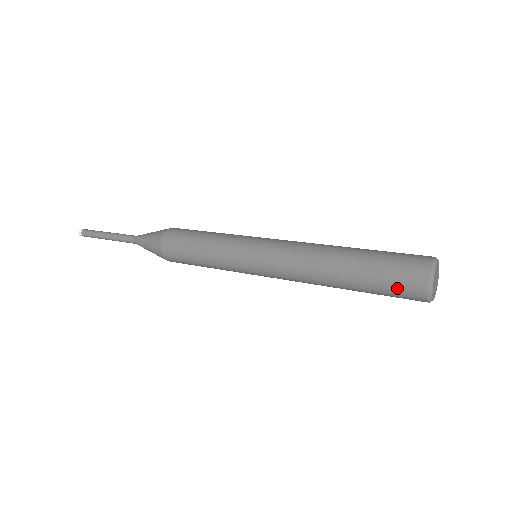
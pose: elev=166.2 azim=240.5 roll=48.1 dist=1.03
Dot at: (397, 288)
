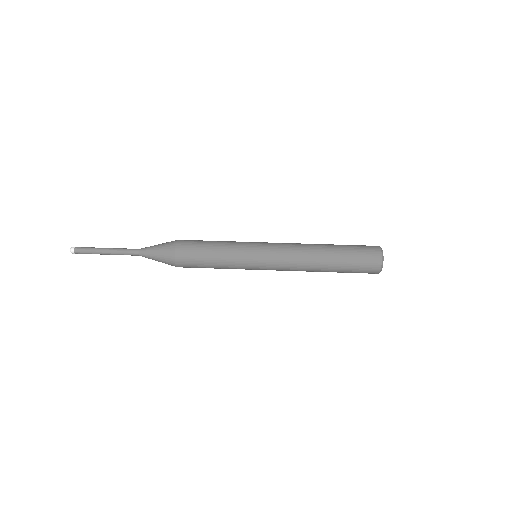
Dot at: occluded
